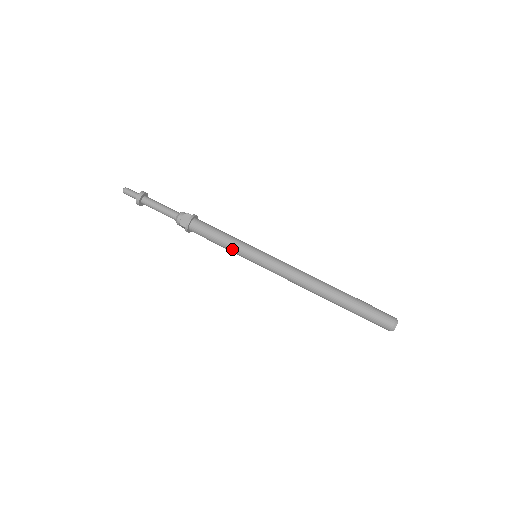
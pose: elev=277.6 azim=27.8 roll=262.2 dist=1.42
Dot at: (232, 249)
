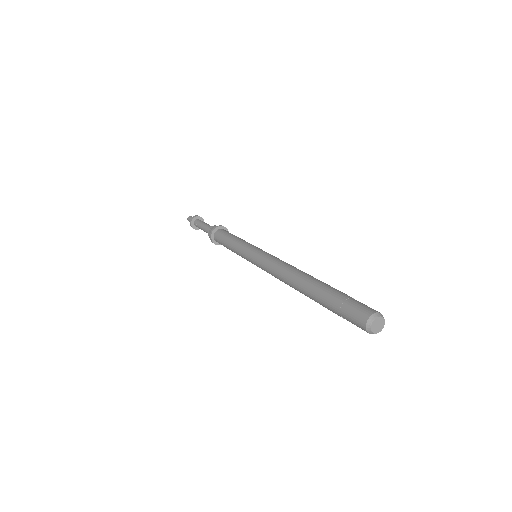
Dot at: (238, 245)
